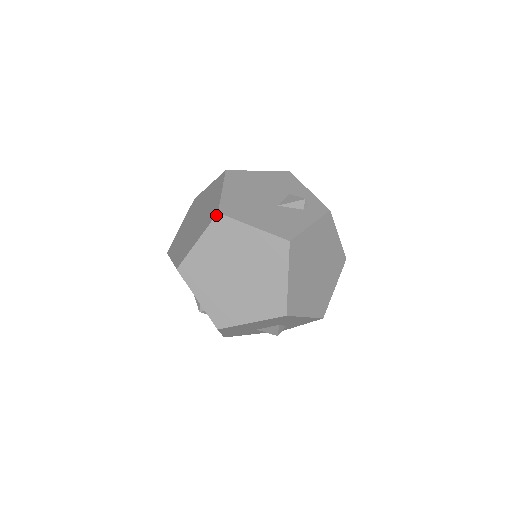
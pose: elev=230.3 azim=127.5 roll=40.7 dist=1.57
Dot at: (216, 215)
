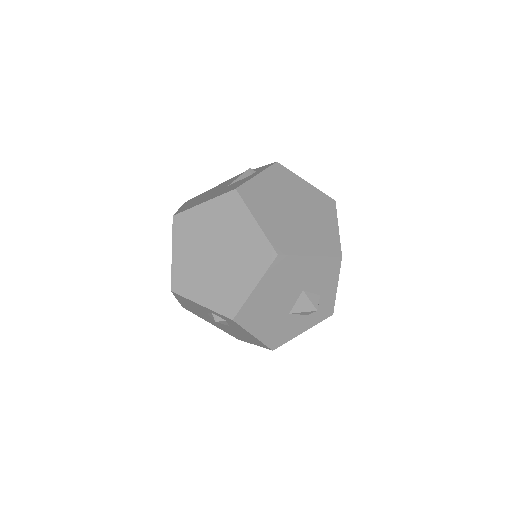
Dot at: occluded
